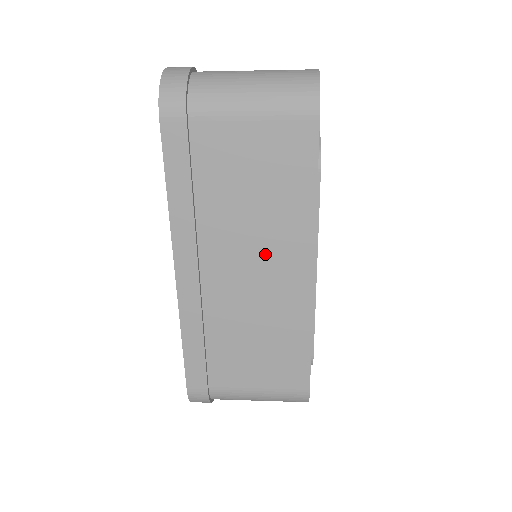
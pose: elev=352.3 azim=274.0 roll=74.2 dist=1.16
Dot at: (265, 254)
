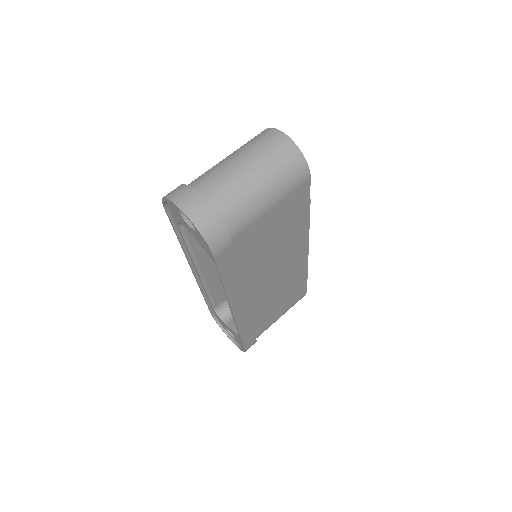
Dot at: (282, 262)
